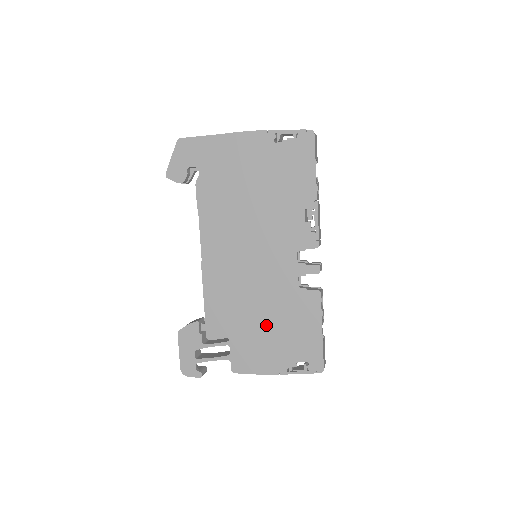
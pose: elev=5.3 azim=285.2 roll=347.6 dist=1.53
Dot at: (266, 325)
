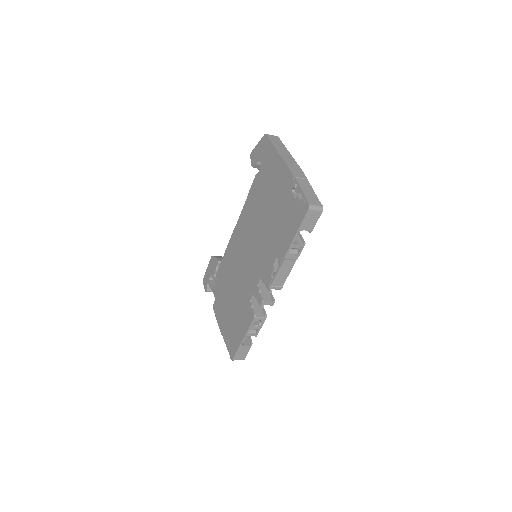
Dot at: (232, 302)
